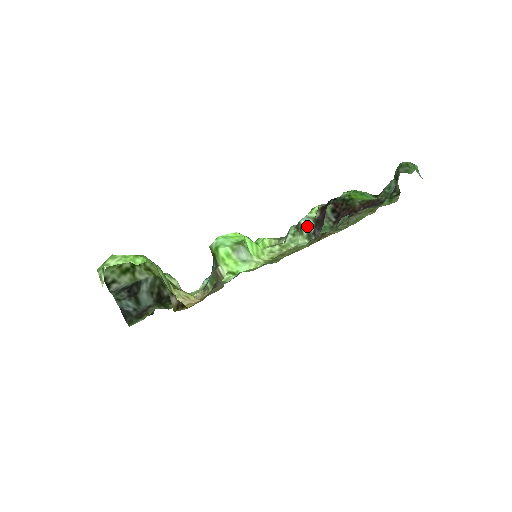
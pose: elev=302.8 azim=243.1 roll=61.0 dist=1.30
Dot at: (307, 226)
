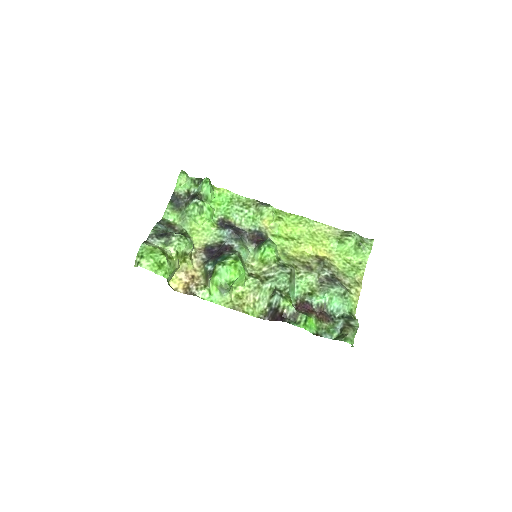
Dot at: (275, 301)
